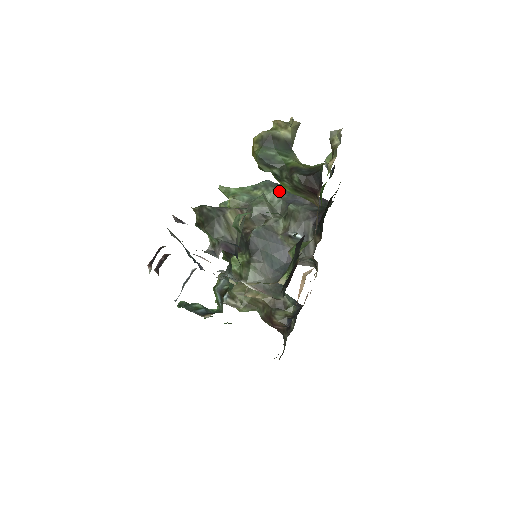
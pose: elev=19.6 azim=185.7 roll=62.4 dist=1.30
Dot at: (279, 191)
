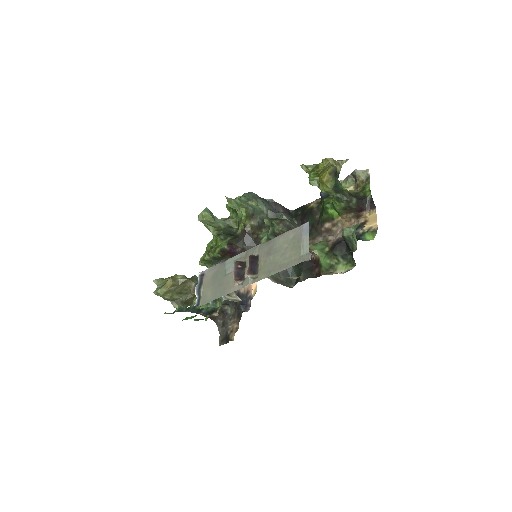
Dot at: (263, 202)
